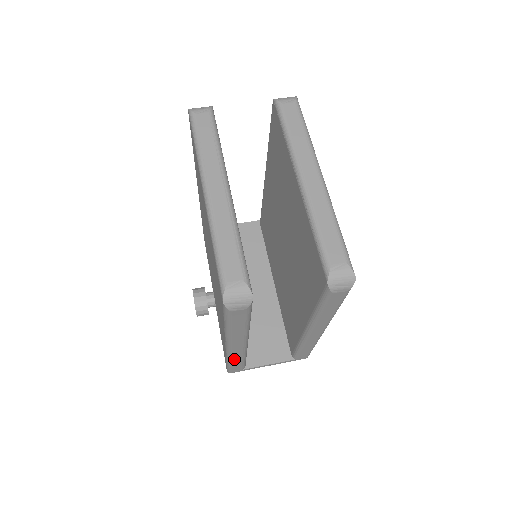
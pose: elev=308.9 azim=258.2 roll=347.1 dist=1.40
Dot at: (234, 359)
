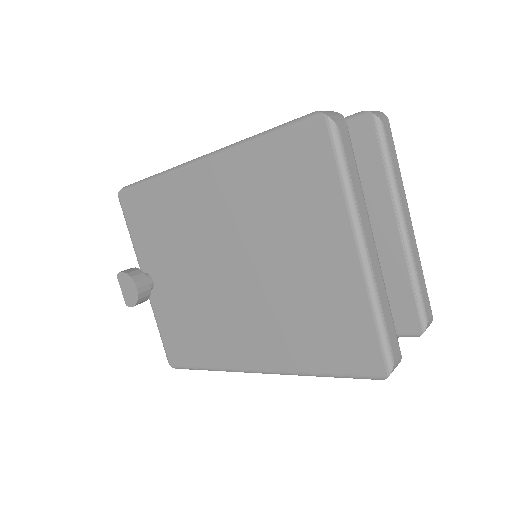
Dot at: occluded
